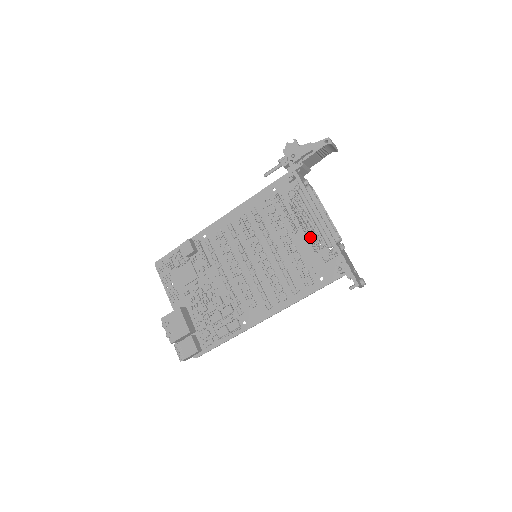
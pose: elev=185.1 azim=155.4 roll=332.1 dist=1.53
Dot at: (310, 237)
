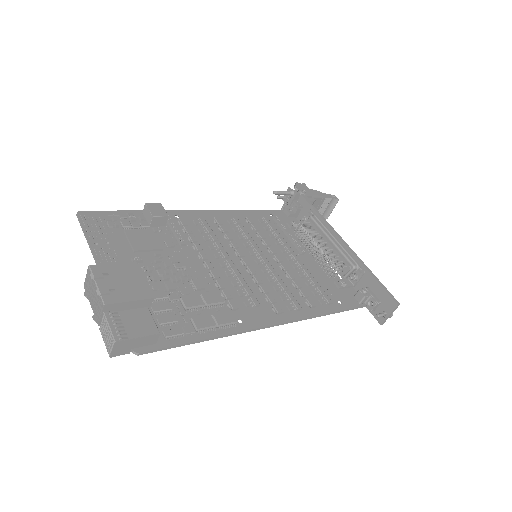
Dot at: (318, 263)
